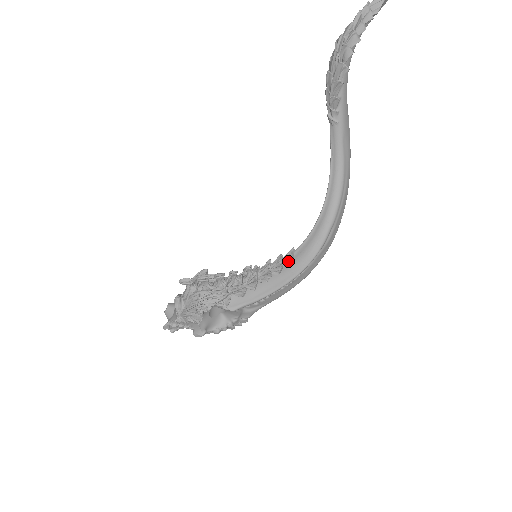
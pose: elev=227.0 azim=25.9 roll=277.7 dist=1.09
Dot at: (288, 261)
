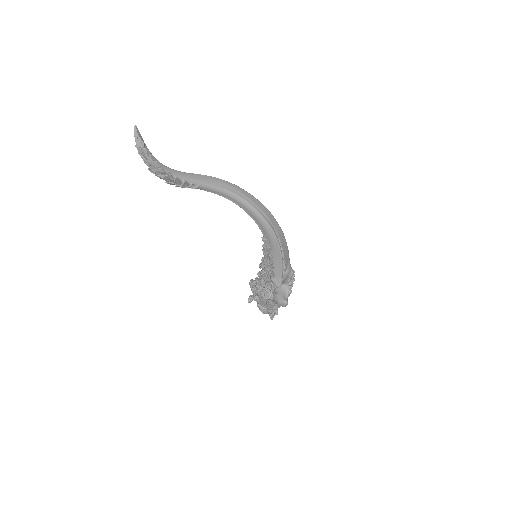
Dot at: (268, 244)
